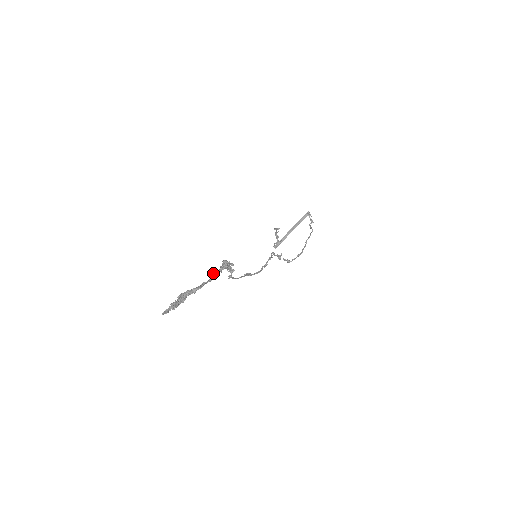
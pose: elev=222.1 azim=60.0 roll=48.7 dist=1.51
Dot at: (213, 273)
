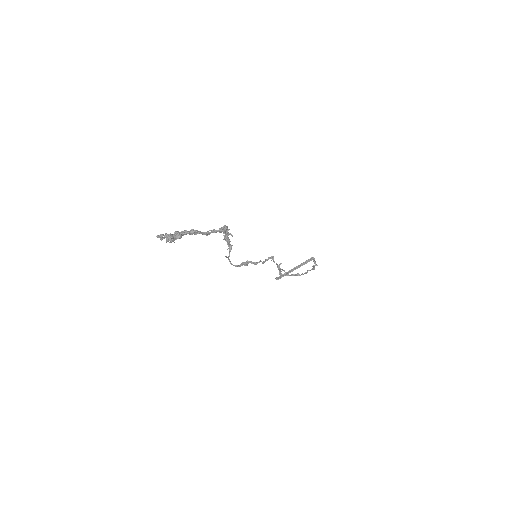
Dot at: (212, 230)
